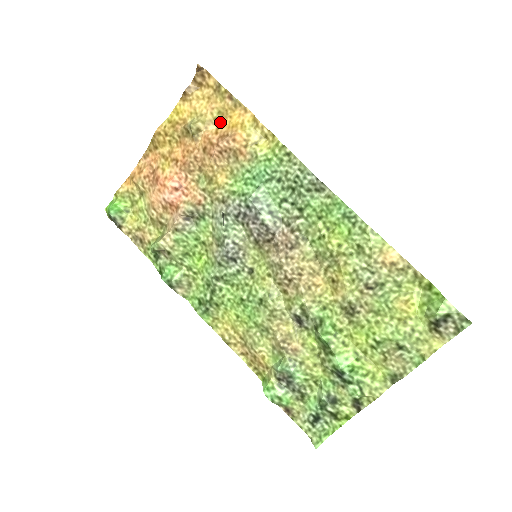
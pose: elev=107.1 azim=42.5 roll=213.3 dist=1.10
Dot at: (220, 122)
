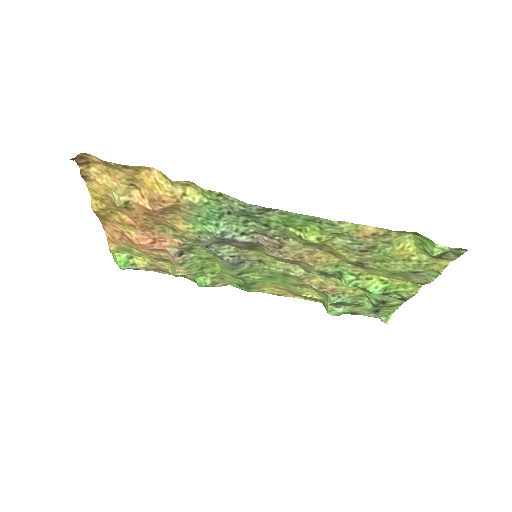
Dot at: (136, 185)
